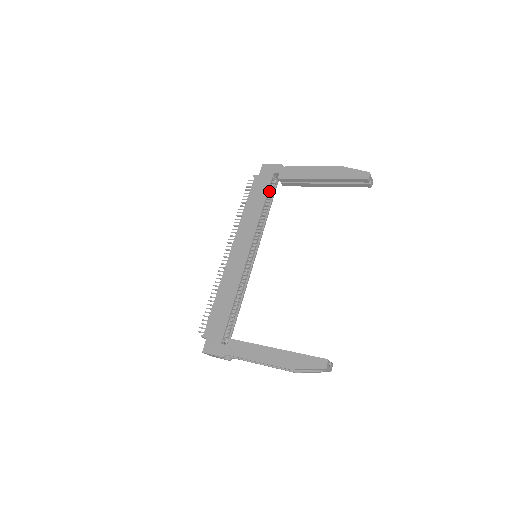
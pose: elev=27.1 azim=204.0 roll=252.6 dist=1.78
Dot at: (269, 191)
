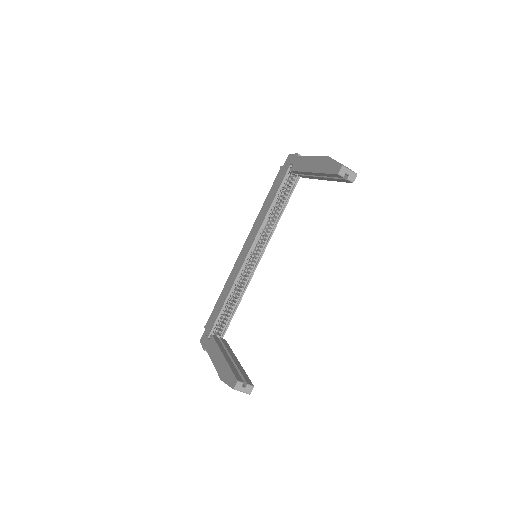
Dot at: (288, 184)
